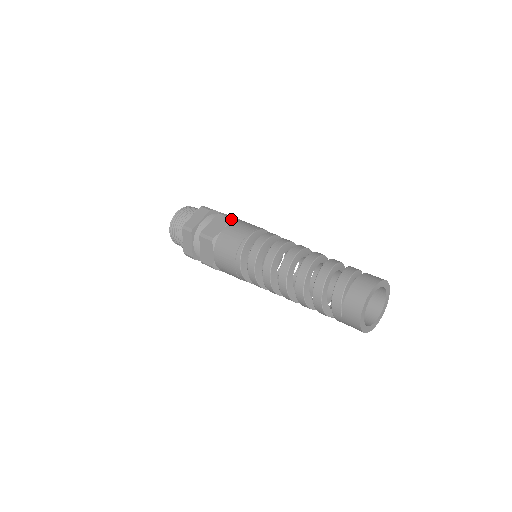
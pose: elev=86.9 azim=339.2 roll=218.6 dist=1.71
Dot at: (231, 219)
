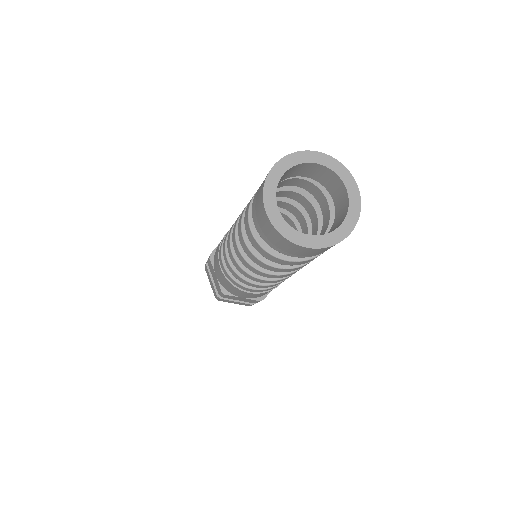
Dot at: occluded
